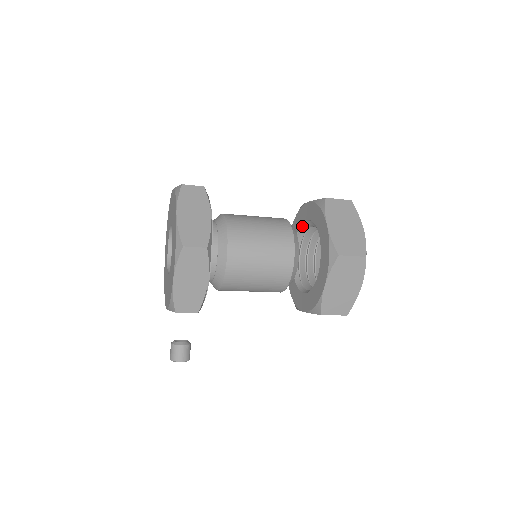
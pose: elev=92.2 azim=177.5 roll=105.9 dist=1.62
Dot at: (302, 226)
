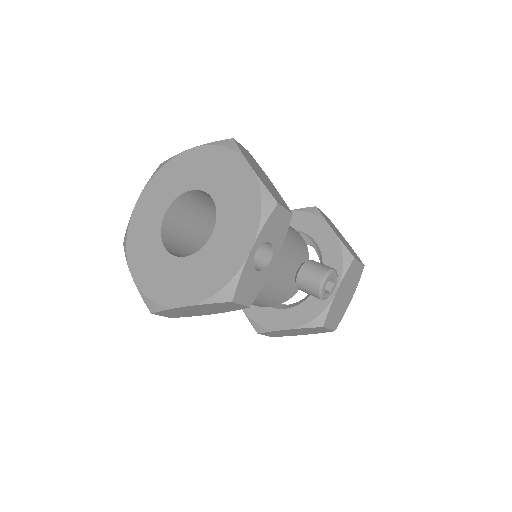
Dot at: occluded
